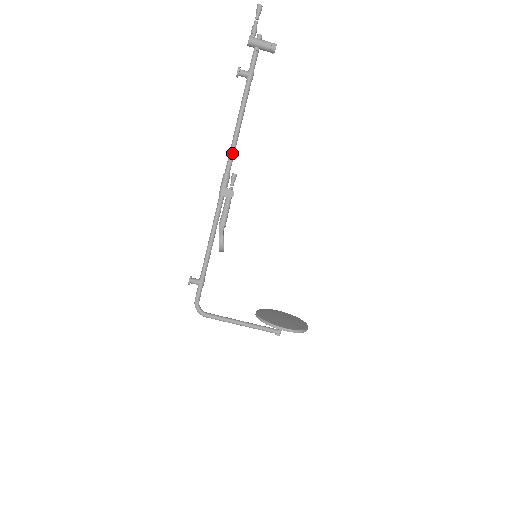
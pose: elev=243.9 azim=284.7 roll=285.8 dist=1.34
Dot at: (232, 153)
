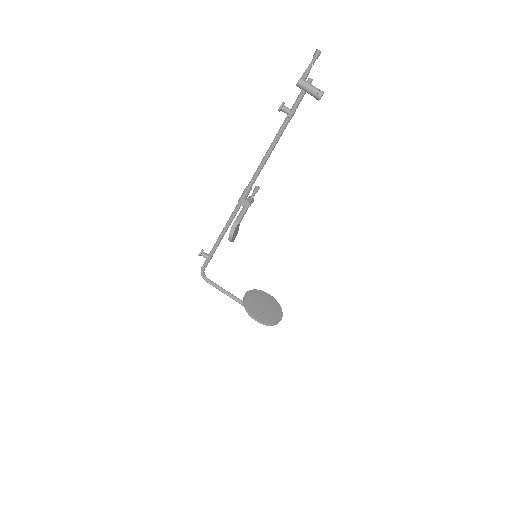
Dot at: (257, 174)
